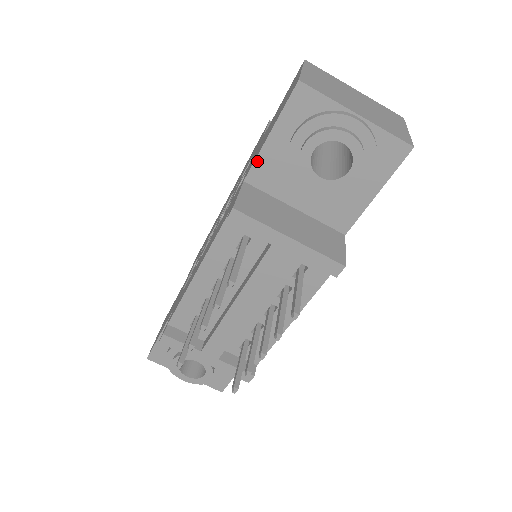
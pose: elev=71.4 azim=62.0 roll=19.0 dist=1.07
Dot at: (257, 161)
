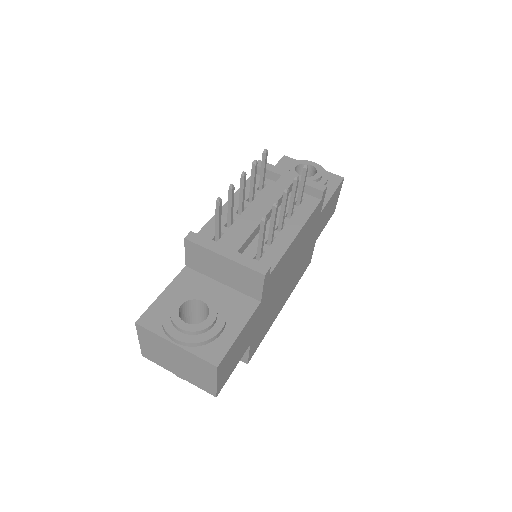
Dot at: occluded
